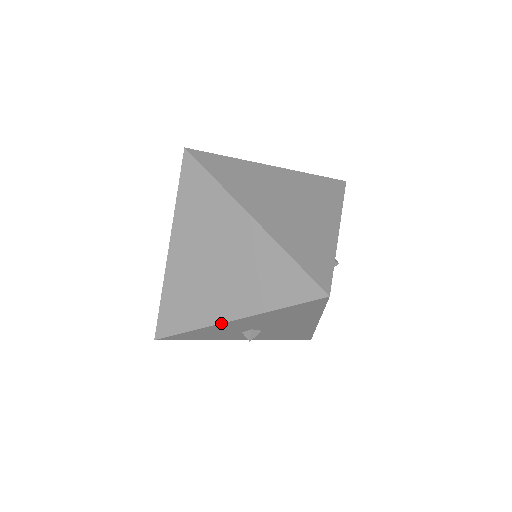
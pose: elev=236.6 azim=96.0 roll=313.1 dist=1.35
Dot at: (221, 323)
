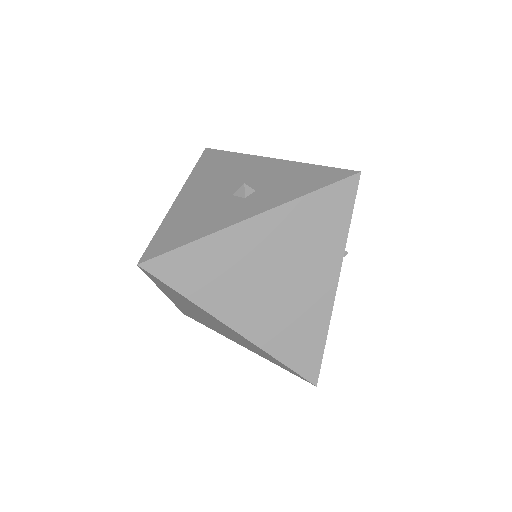
Dot at: occluded
